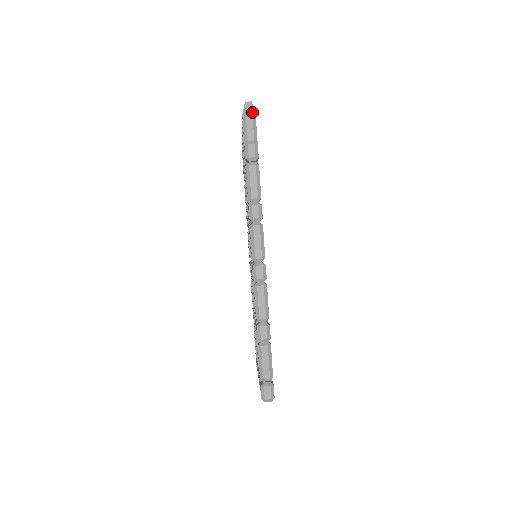
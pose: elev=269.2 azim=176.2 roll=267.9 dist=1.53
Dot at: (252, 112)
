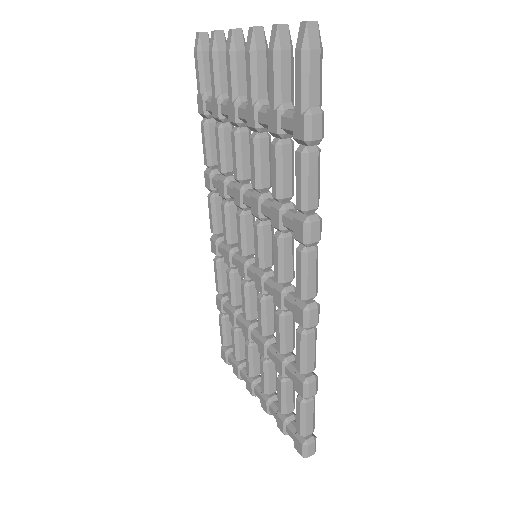
Dot at: (320, 46)
